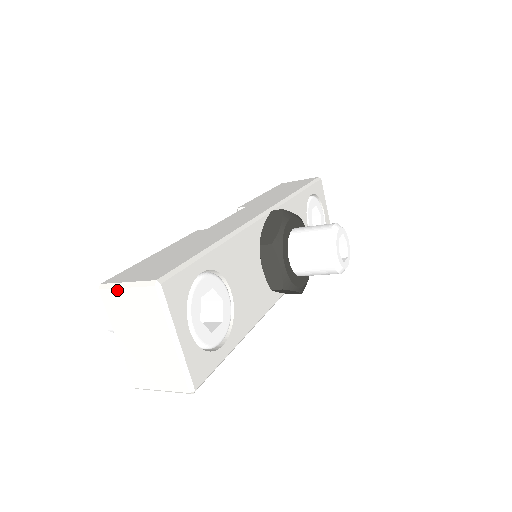
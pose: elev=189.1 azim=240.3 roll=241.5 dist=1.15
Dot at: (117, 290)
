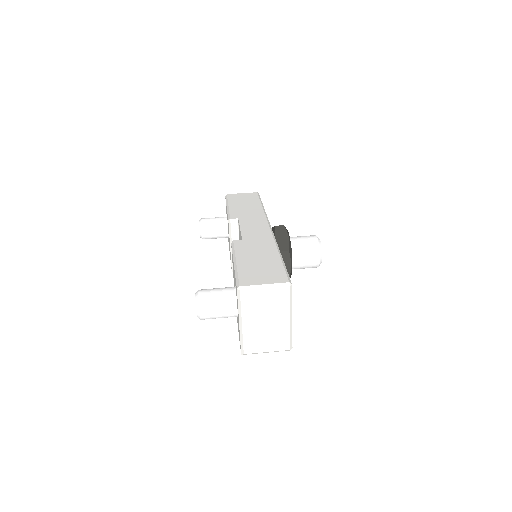
Dot at: (257, 290)
